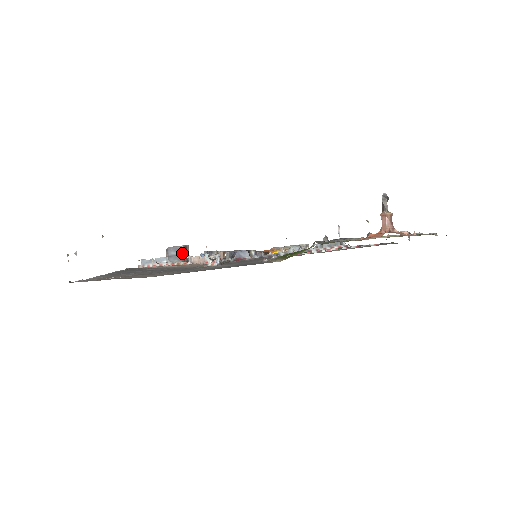
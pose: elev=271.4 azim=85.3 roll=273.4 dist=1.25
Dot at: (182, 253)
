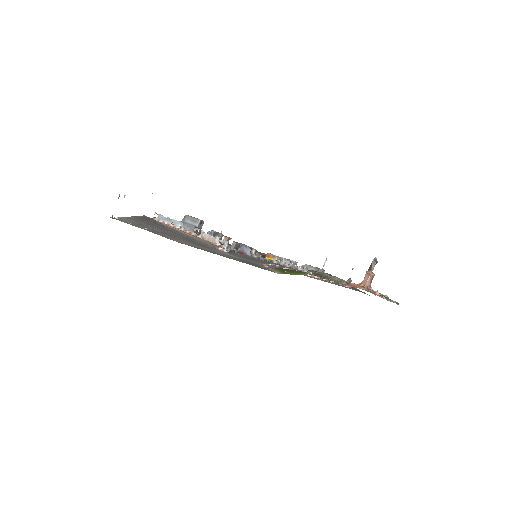
Dot at: (197, 225)
